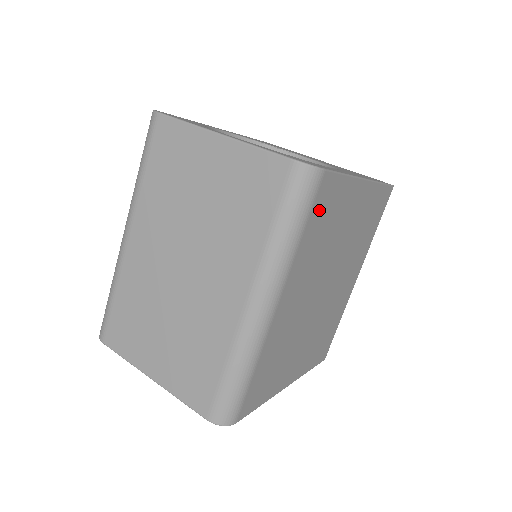
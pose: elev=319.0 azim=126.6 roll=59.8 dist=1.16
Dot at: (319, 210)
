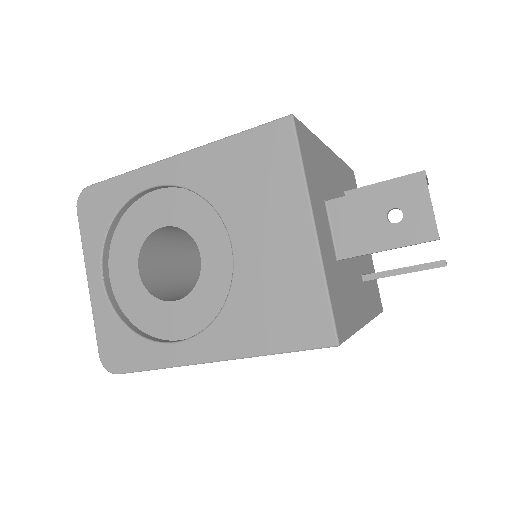
Dot at: occluded
